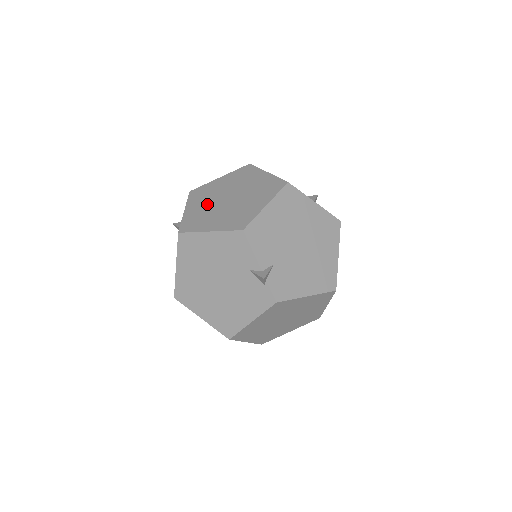
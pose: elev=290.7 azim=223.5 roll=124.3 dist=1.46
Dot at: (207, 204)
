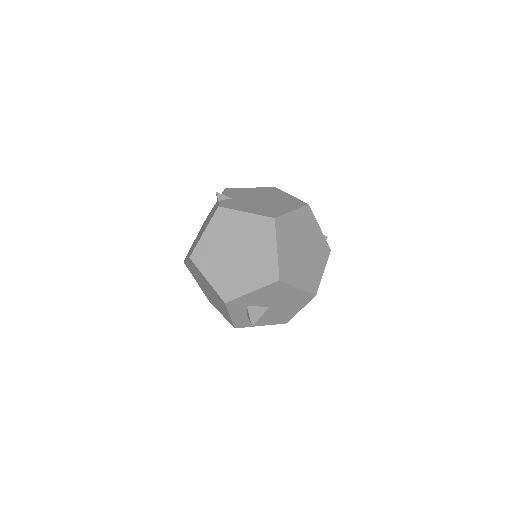
Dot at: occluded
